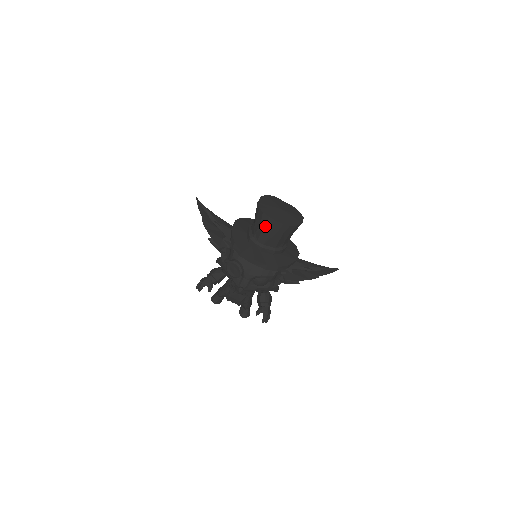
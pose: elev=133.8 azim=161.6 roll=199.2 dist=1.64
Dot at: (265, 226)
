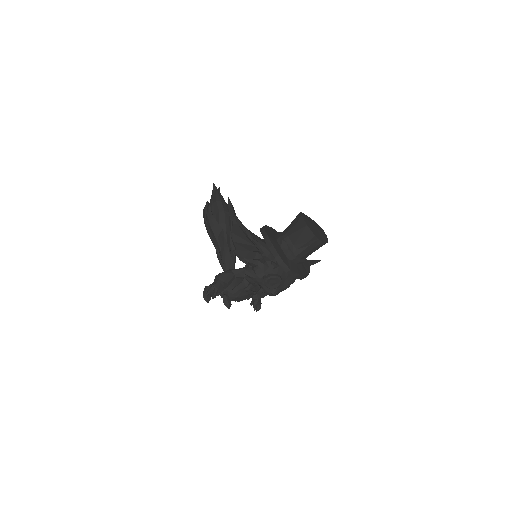
Dot at: (310, 245)
